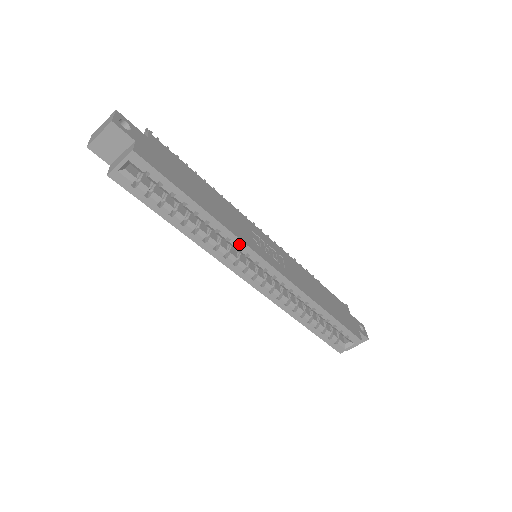
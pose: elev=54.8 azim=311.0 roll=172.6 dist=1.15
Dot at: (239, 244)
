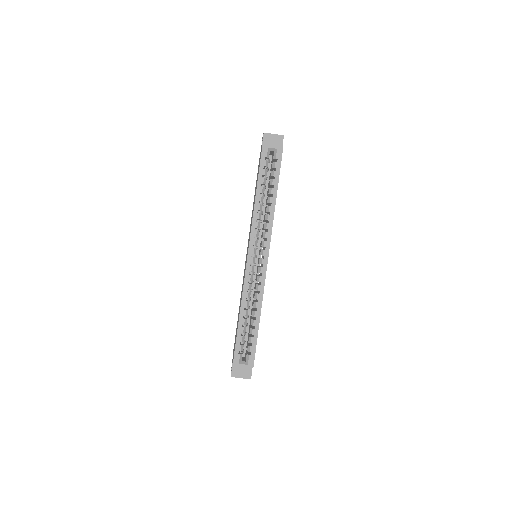
Dot at: (269, 230)
